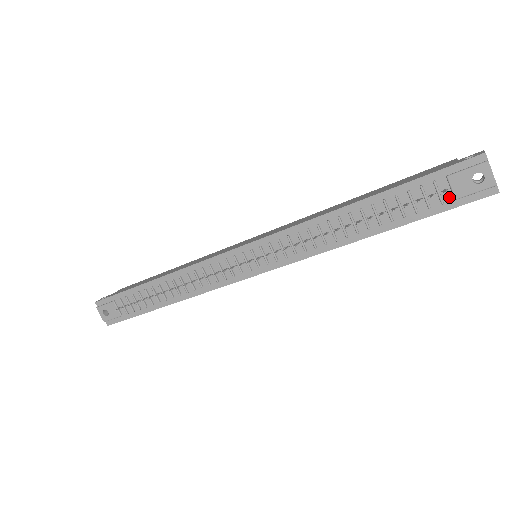
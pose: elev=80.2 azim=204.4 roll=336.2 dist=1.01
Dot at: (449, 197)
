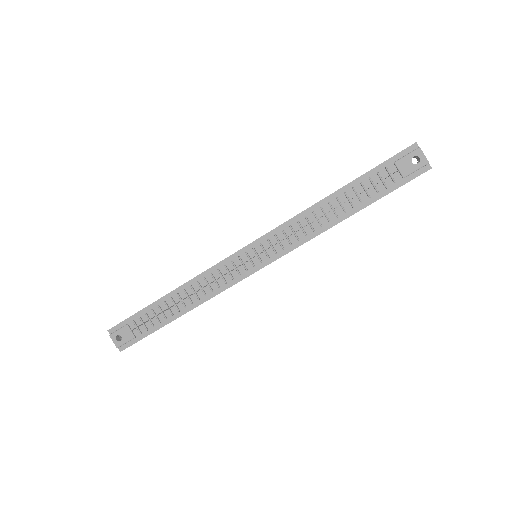
Dot at: (399, 177)
